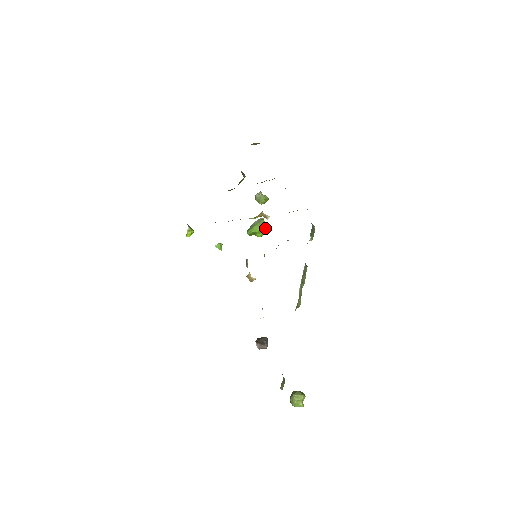
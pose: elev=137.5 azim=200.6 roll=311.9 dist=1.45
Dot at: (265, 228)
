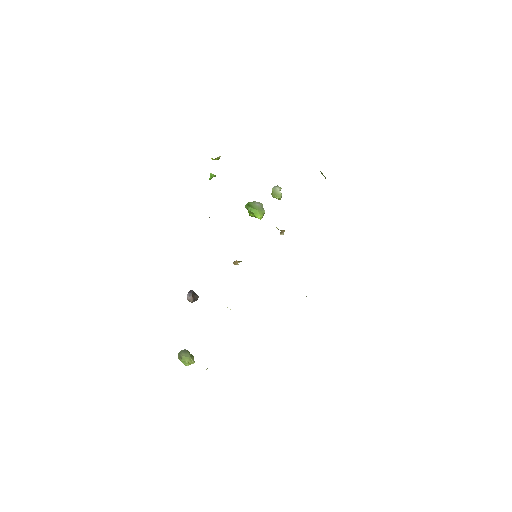
Dot at: (261, 218)
